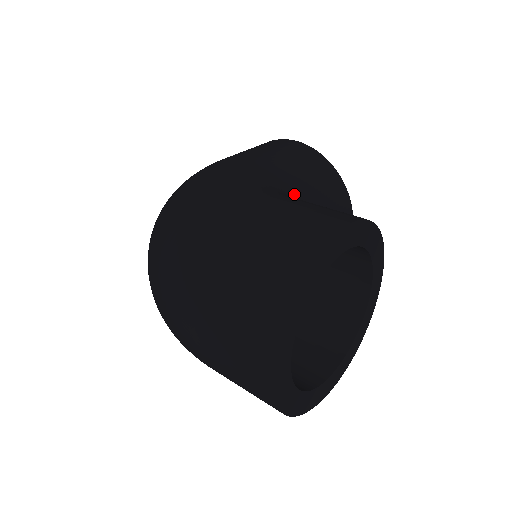
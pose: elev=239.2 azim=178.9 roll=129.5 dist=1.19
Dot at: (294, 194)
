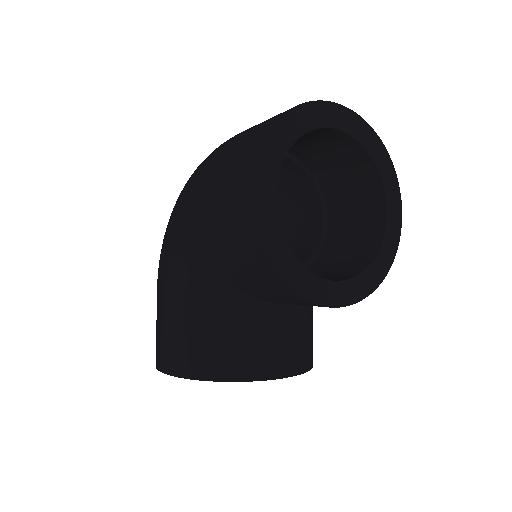
Dot at: (222, 276)
